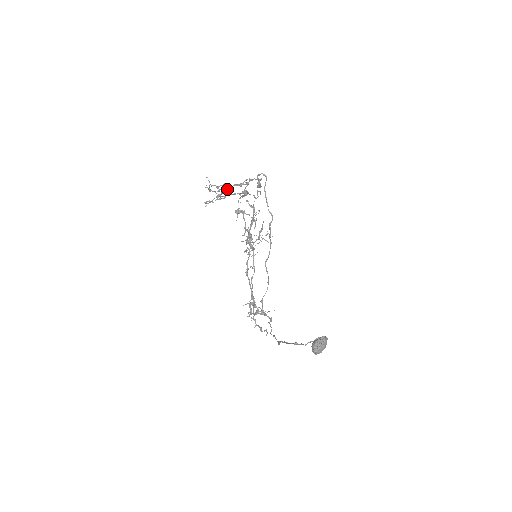
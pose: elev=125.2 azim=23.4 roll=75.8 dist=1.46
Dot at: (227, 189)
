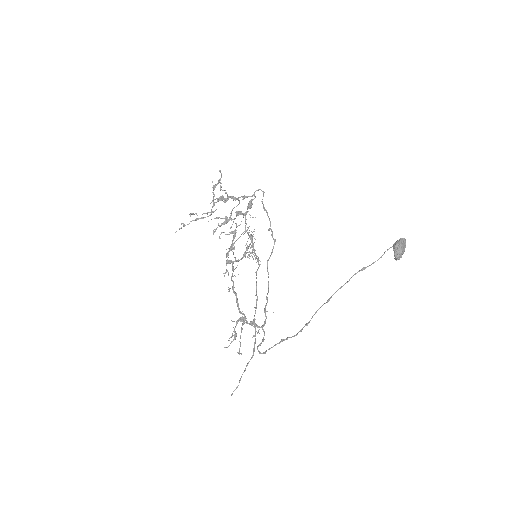
Dot at: (224, 198)
